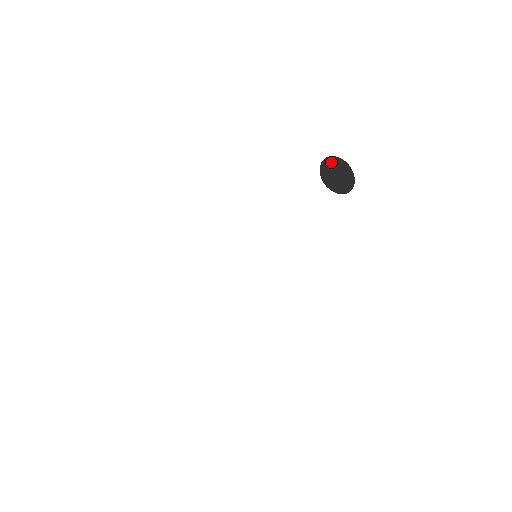
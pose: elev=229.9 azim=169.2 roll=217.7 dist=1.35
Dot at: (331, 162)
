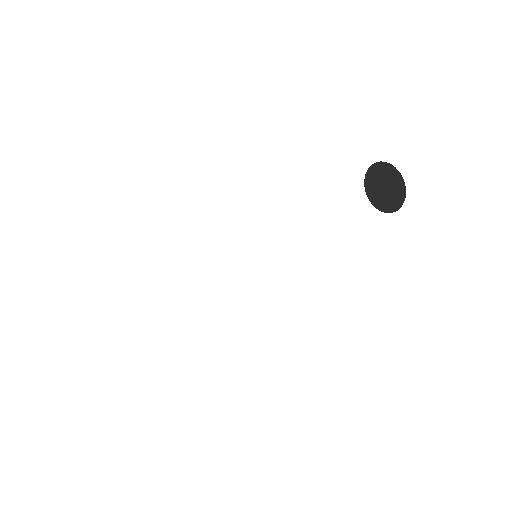
Dot at: (379, 170)
